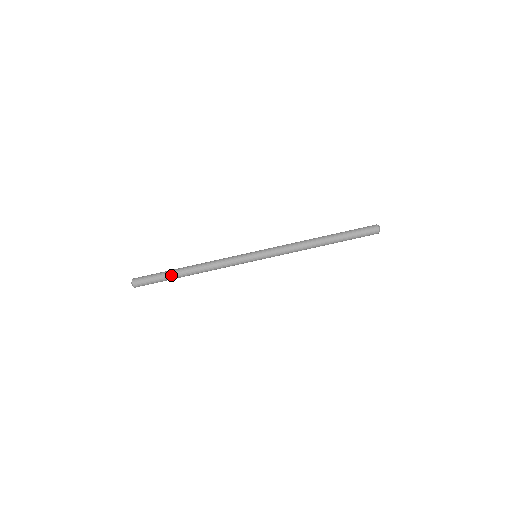
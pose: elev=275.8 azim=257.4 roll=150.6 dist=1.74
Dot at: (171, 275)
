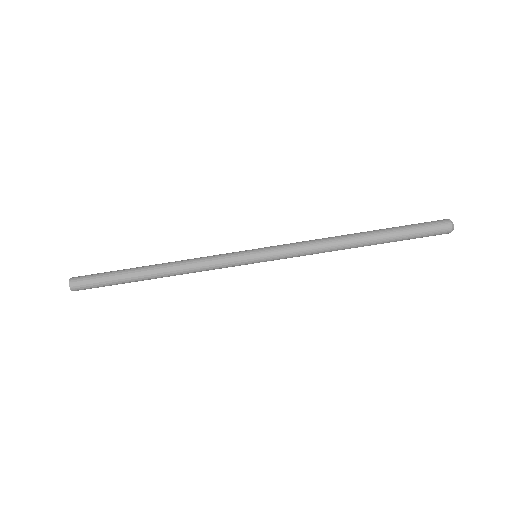
Dot at: (126, 276)
